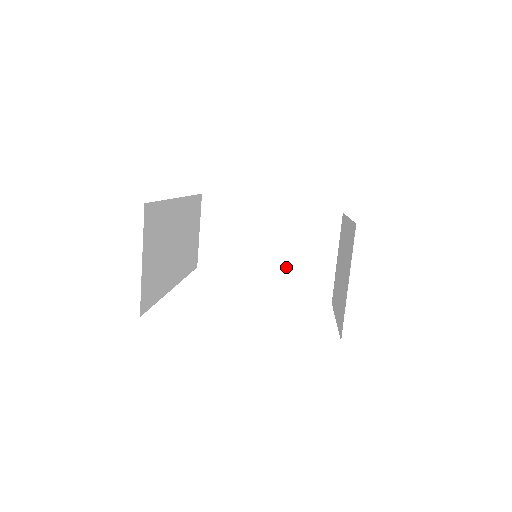
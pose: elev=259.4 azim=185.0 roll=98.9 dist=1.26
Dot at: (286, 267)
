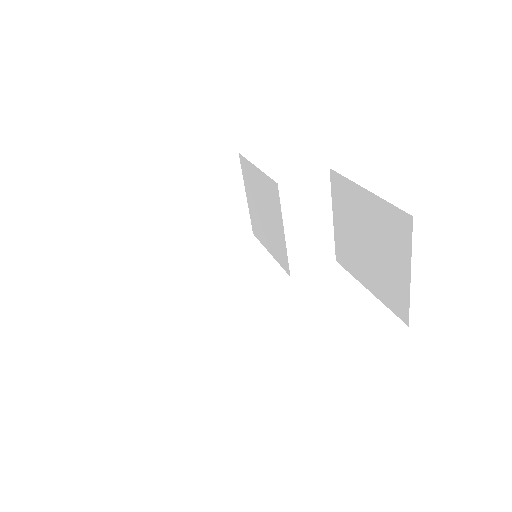
Dot at: (248, 225)
